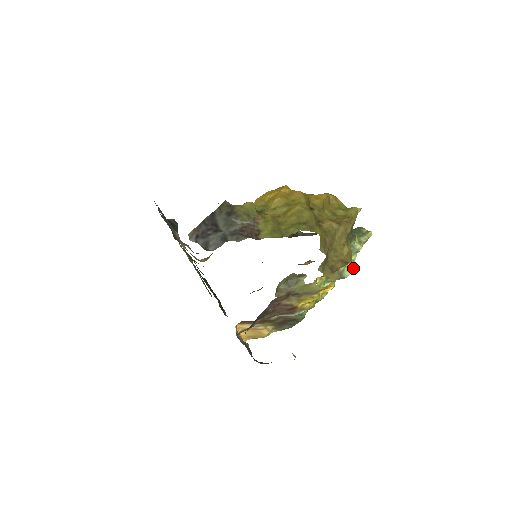
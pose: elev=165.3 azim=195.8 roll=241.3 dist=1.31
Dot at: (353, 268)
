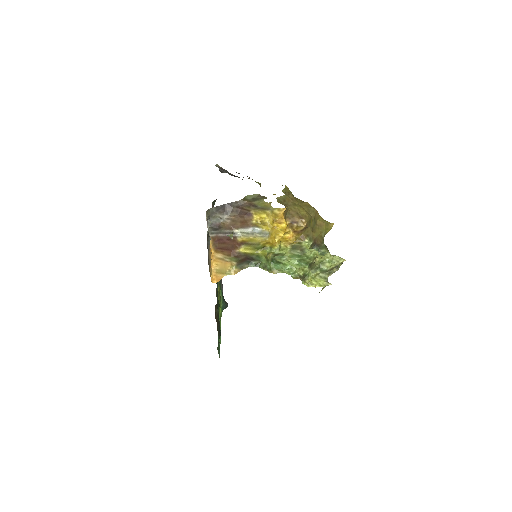
Dot at: (313, 251)
